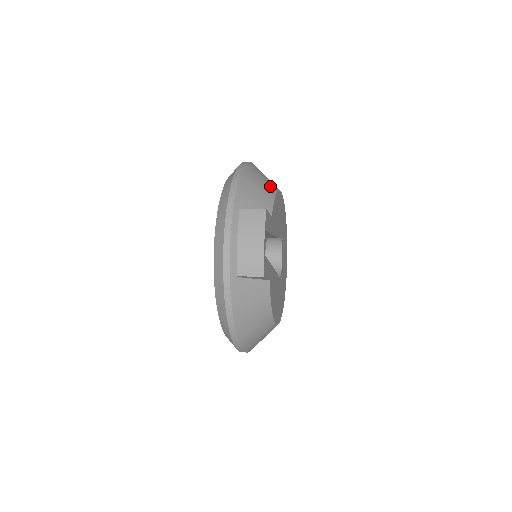
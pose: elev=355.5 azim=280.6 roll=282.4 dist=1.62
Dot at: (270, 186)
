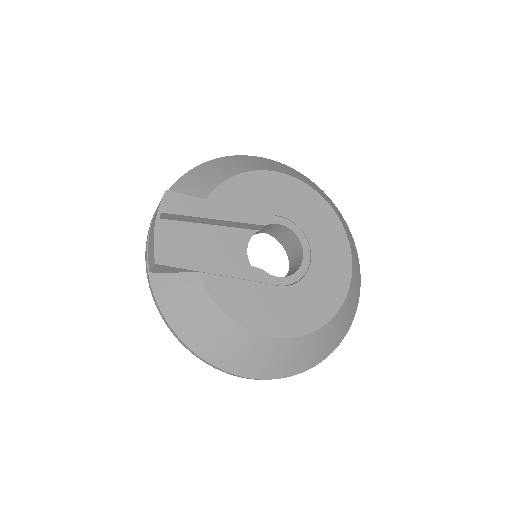
Dot at: (236, 169)
